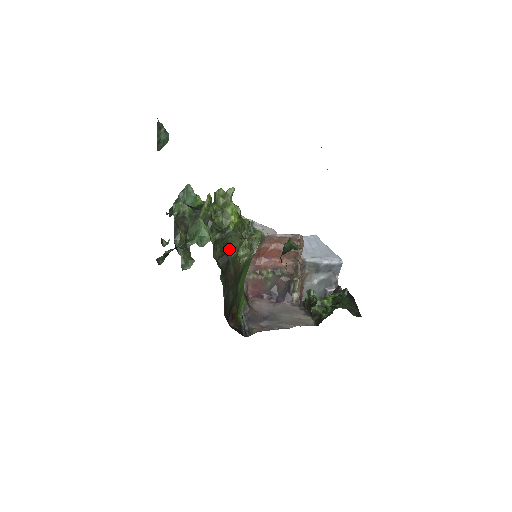
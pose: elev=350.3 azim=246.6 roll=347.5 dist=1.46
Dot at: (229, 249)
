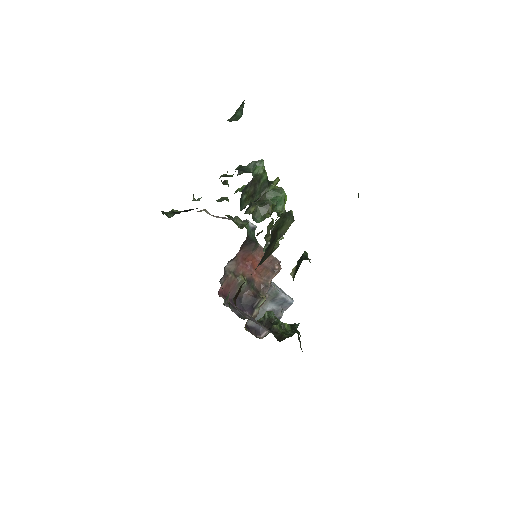
Dot at: (280, 229)
